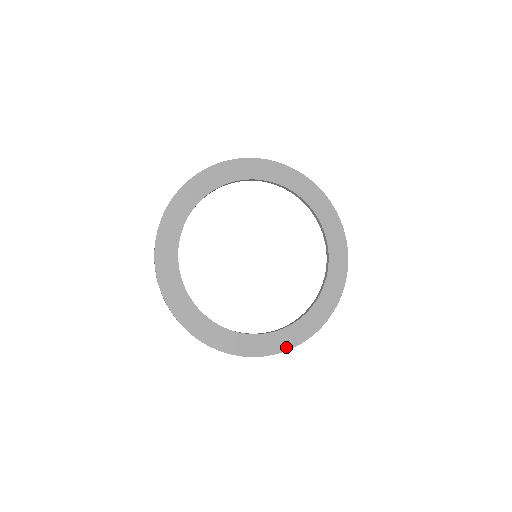
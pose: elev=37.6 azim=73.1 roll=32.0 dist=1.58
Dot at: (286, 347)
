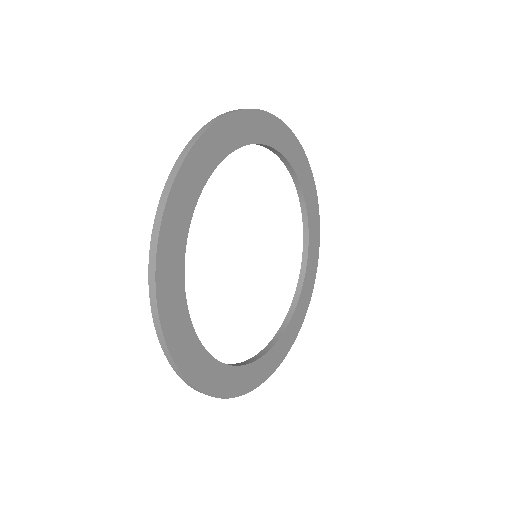
Dot at: (287, 350)
